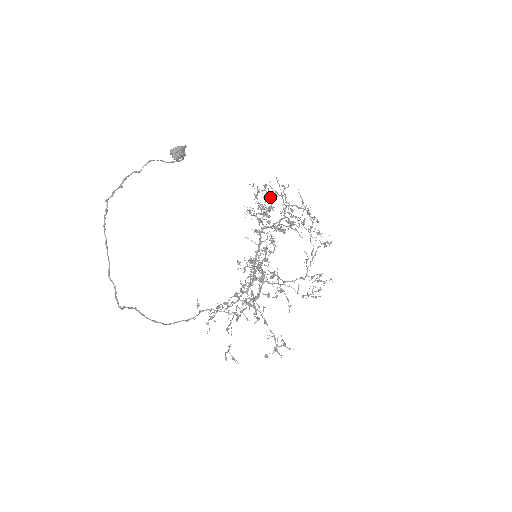
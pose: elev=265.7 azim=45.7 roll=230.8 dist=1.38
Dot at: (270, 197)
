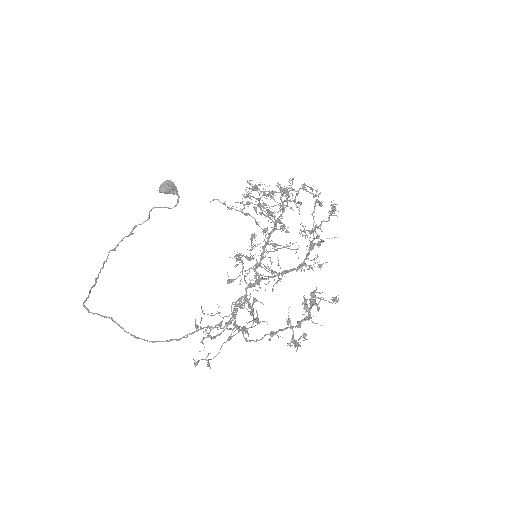
Dot at: occluded
